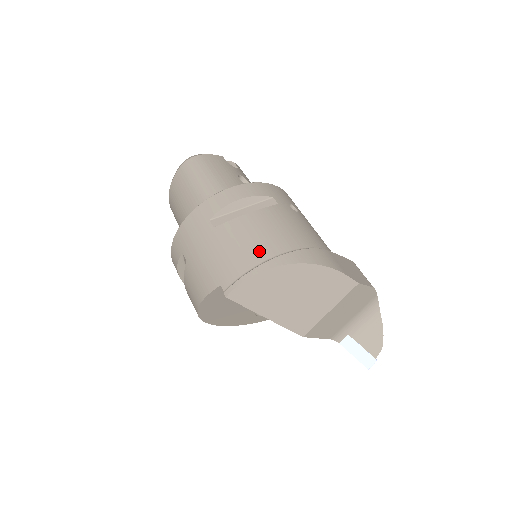
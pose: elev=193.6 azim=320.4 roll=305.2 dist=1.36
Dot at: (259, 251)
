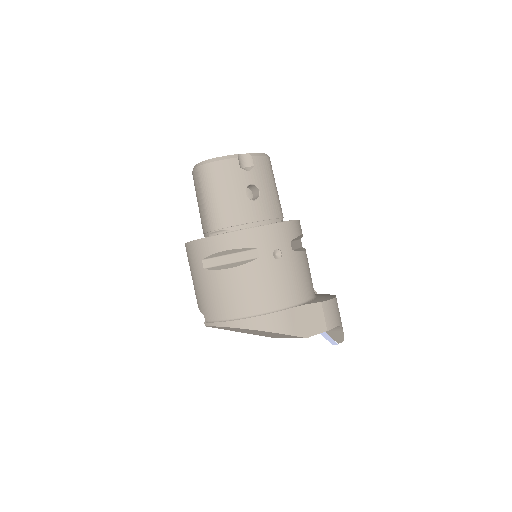
Dot at: (228, 309)
